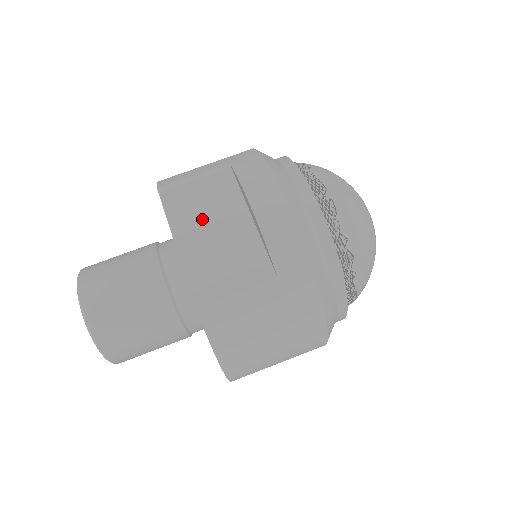
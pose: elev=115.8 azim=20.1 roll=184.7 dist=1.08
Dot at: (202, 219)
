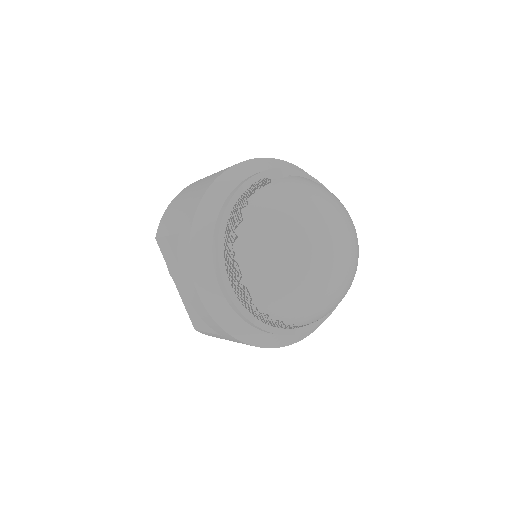
Dot at: occluded
